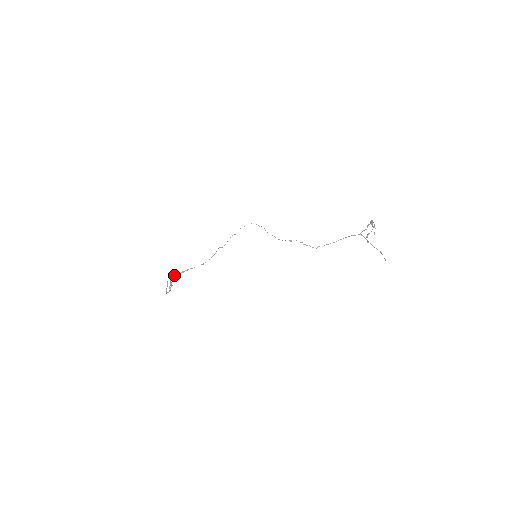
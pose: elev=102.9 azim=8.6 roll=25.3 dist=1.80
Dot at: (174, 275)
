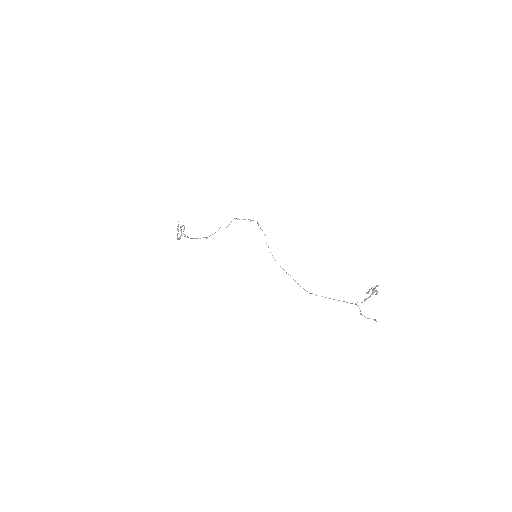
Dot at: occluded
